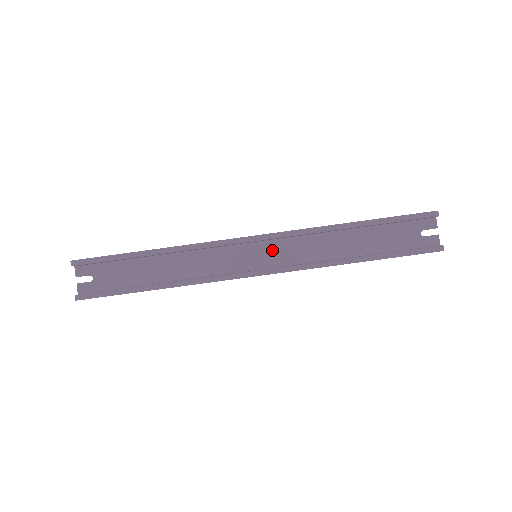
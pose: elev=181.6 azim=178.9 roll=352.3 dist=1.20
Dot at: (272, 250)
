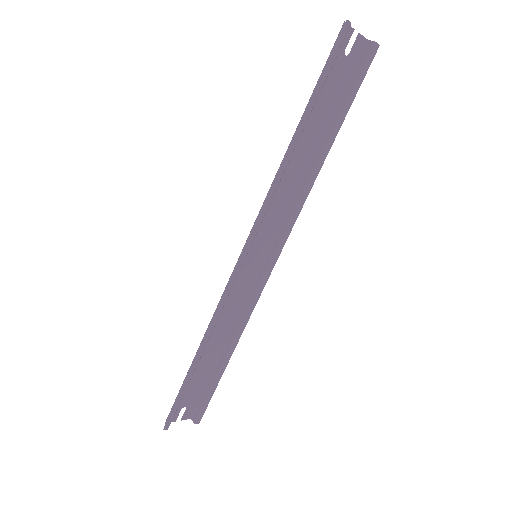
Dot at: (259, 237)
